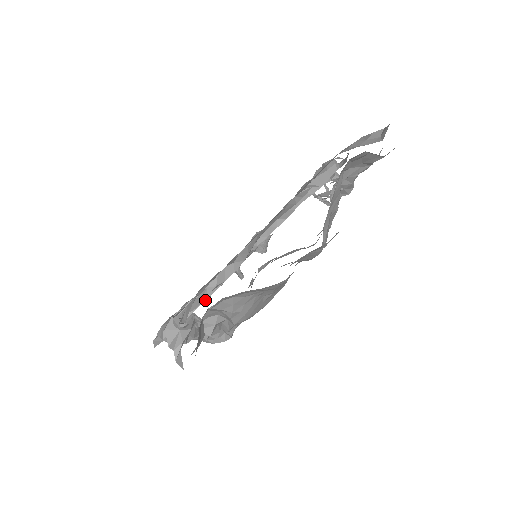
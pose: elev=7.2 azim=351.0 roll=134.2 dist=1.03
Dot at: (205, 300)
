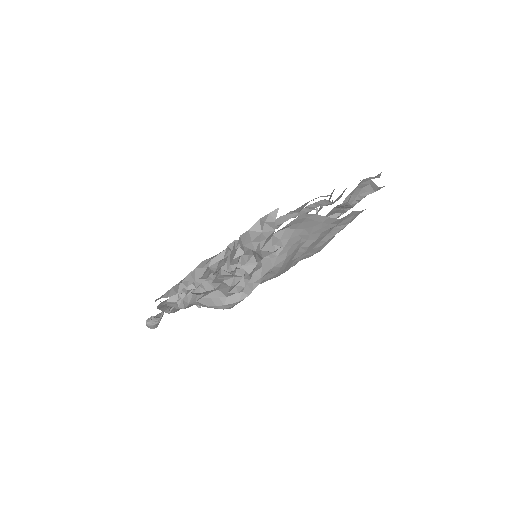
Dot at: (161, 318)
